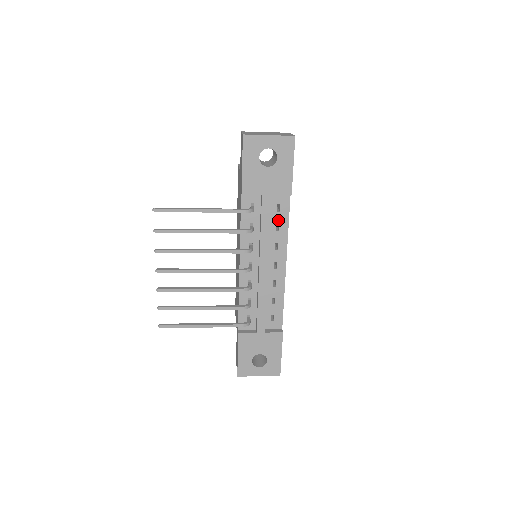
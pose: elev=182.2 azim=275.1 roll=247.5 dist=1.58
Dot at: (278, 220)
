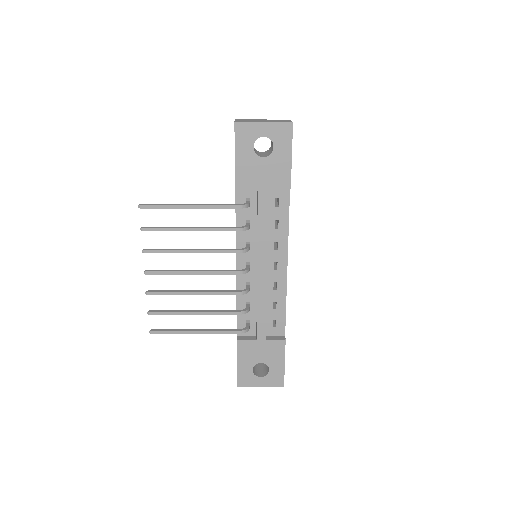
Dot at: (277, 216)
